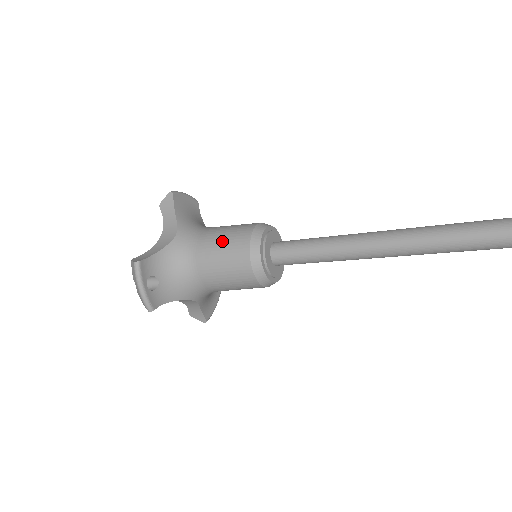
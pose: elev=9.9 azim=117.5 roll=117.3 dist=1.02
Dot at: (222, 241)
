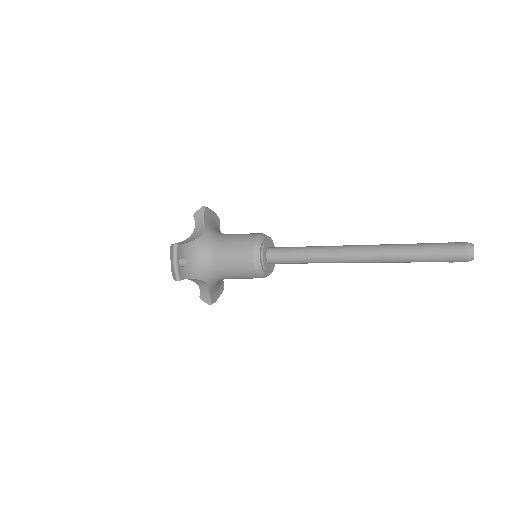
Dot at: (235, 241)
